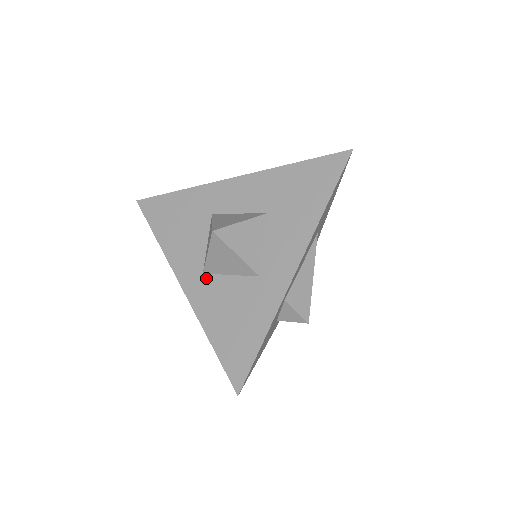
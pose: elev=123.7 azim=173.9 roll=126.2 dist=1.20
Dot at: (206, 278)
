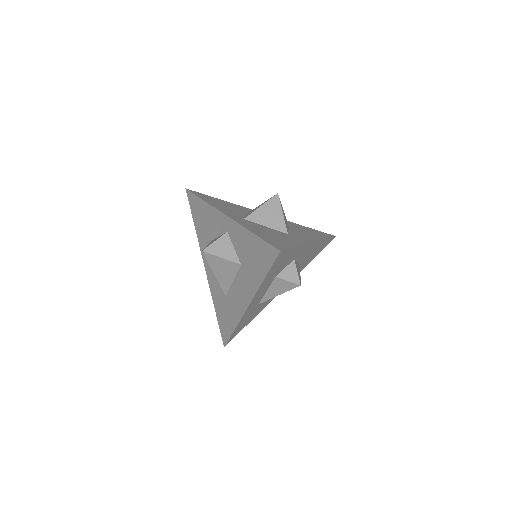
Dot at: (247, 220)
